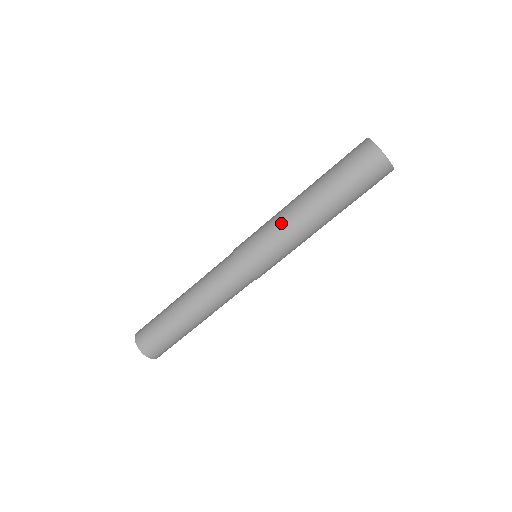
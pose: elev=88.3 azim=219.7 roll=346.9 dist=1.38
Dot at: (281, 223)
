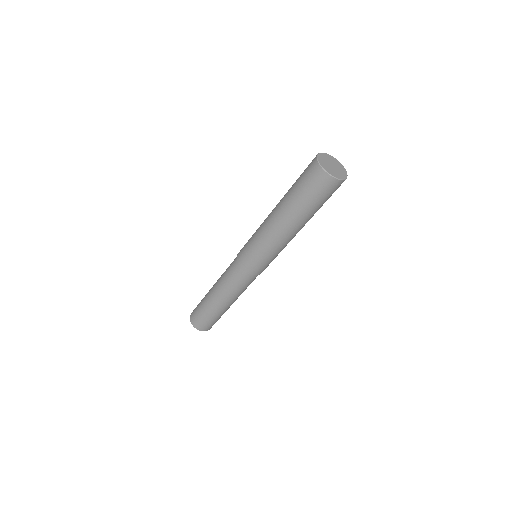
Dot at: (267, 240)
